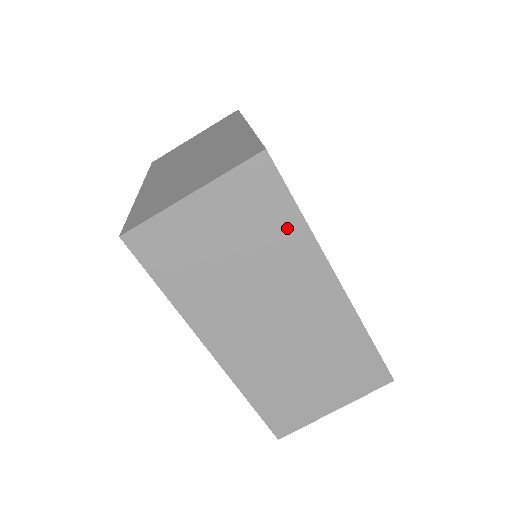
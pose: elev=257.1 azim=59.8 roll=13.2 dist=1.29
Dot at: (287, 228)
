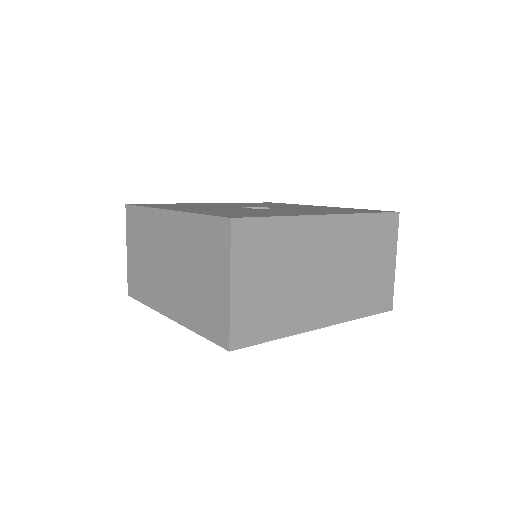
Dot at: (282, 232)
